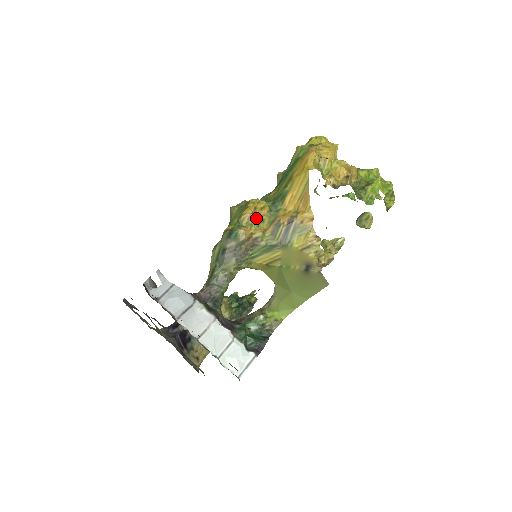
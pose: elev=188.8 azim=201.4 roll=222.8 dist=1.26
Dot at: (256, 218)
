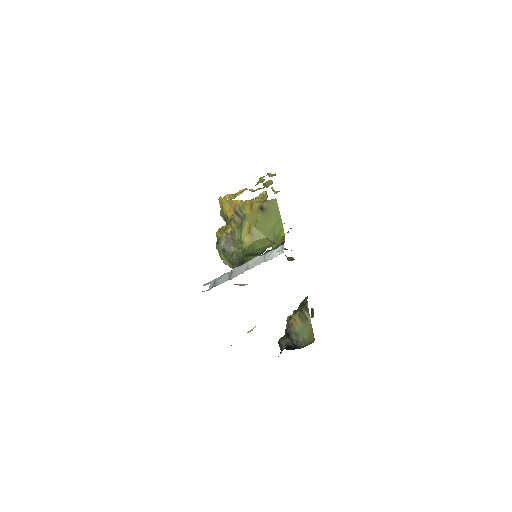
Dot at: (223, 230)
